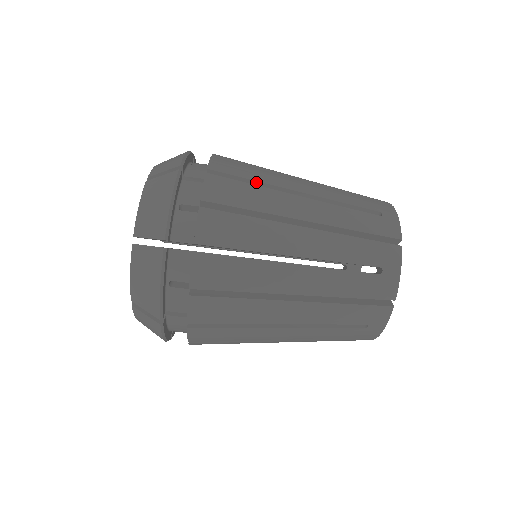
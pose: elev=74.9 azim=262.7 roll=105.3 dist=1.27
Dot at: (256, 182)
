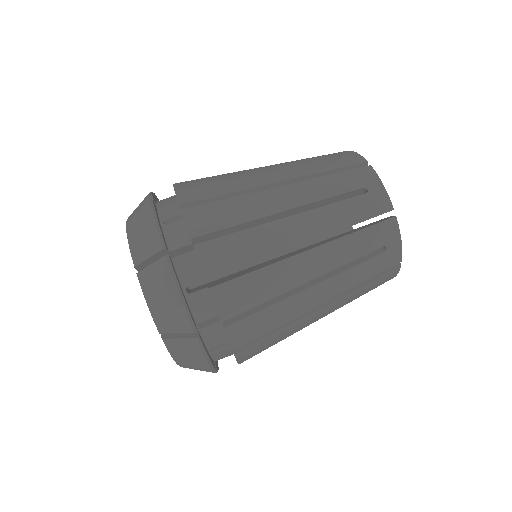
Dot at: (221, 179)
